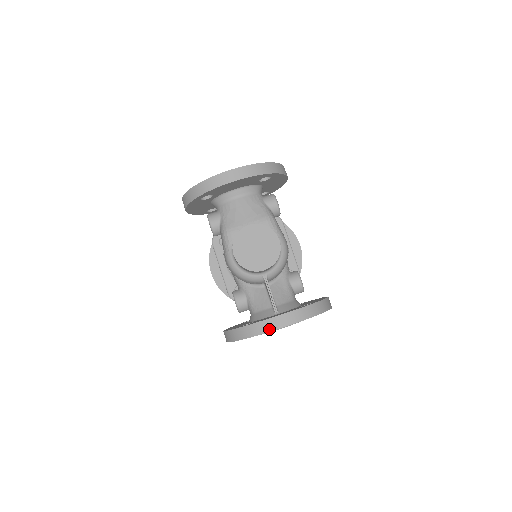
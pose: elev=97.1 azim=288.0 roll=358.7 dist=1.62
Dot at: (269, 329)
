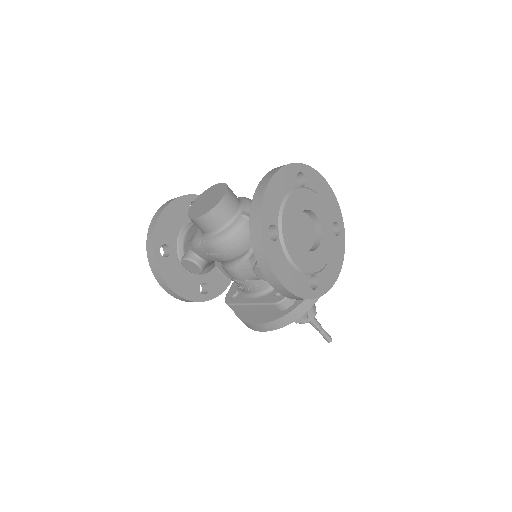
Dot at: (262, 193)
